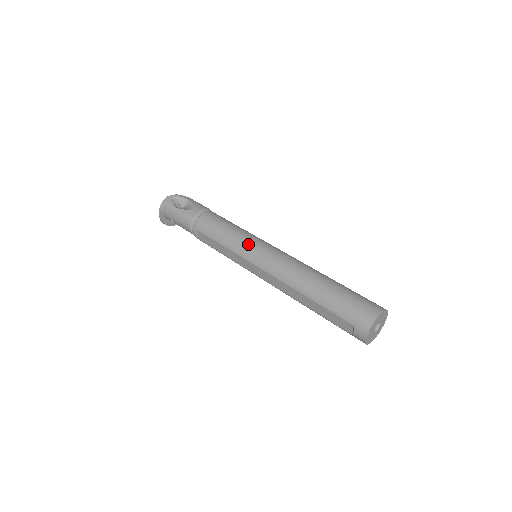
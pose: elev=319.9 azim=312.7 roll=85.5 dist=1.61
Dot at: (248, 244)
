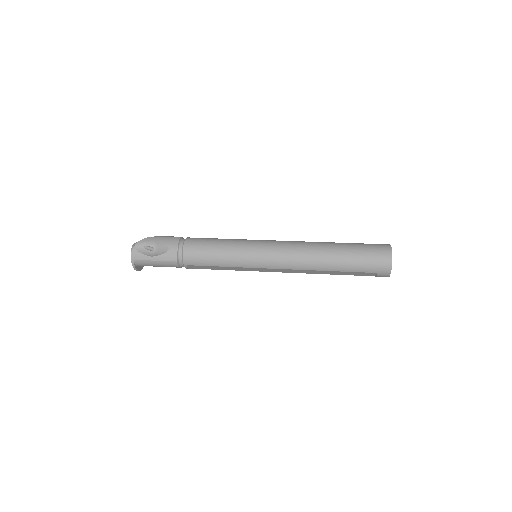
Dot at: (249, 255)
